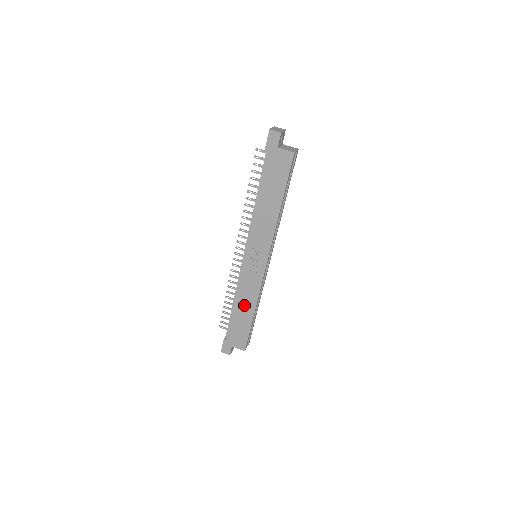
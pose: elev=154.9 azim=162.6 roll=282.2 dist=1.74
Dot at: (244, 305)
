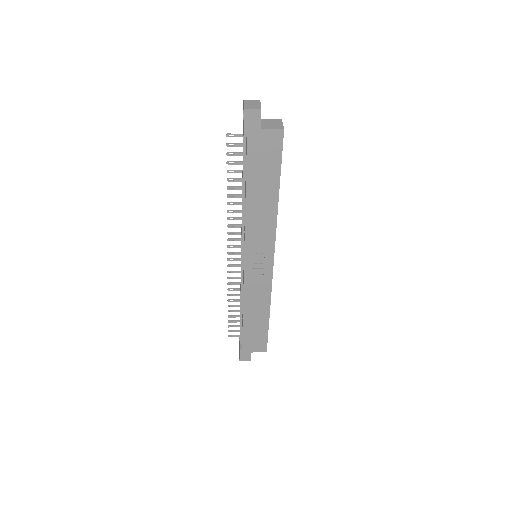
Dot at: (256, 310)
